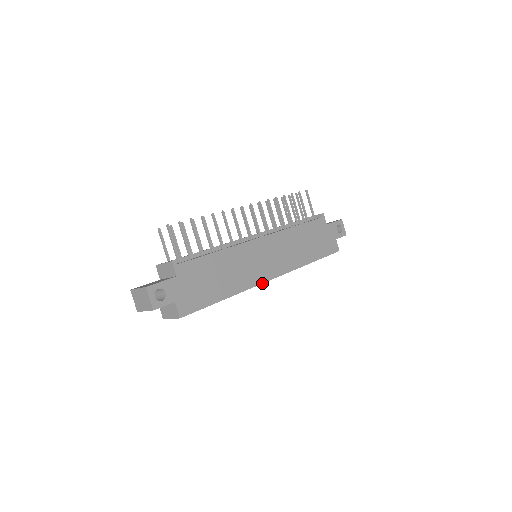
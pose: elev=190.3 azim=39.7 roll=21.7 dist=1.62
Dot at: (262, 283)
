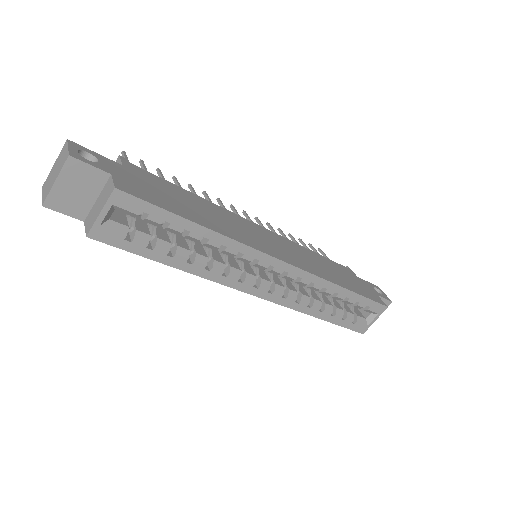
Dot at: (267, 254)
